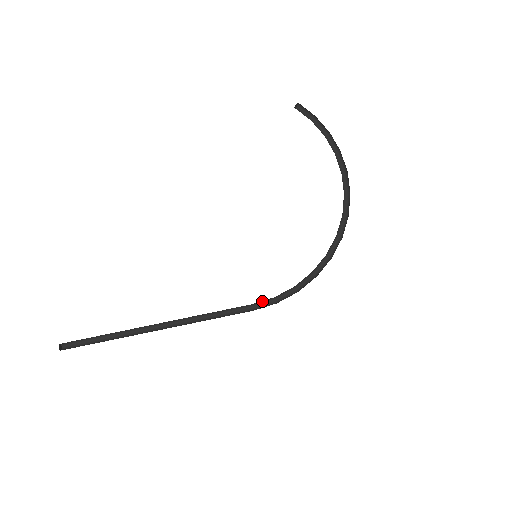
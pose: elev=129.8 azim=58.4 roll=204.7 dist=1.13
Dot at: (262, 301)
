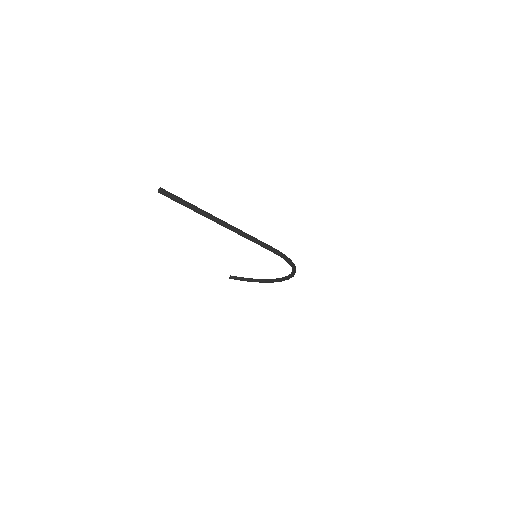
Dot at: (275, 253)
